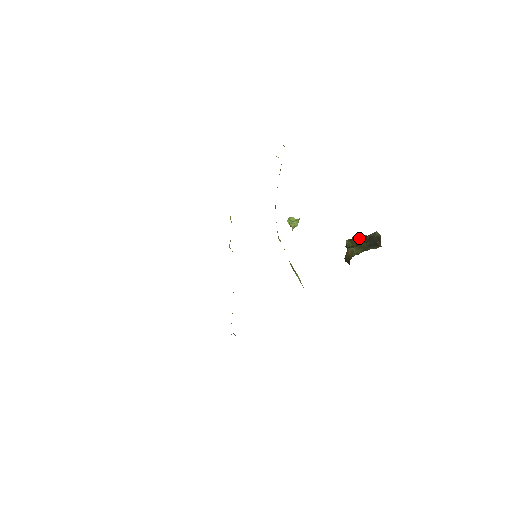
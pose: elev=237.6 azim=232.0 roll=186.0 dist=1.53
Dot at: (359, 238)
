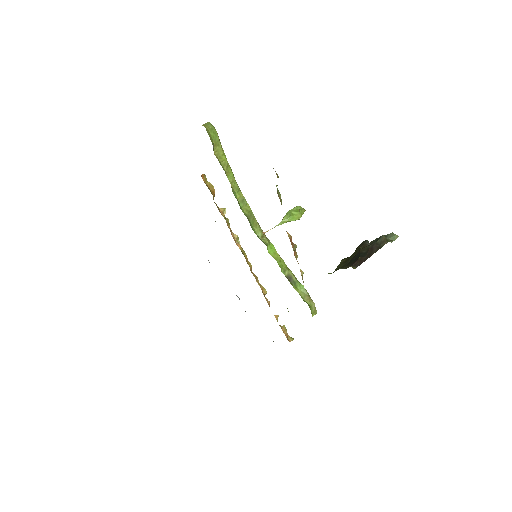
Dot at: (366, 243)
